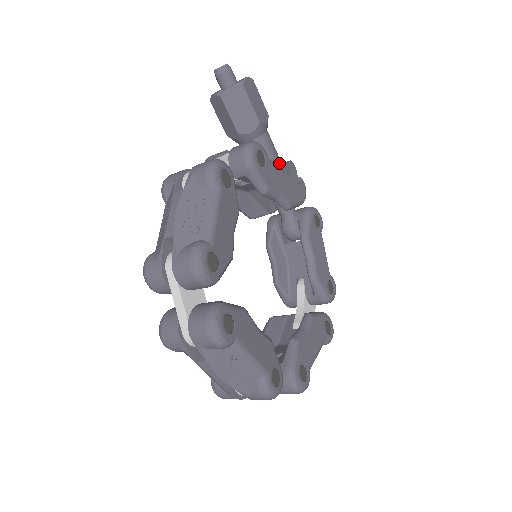
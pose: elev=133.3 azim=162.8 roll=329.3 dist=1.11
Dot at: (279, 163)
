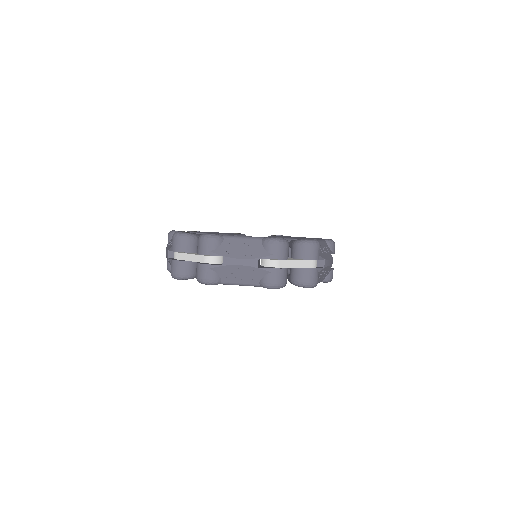
Dot at: occluded
